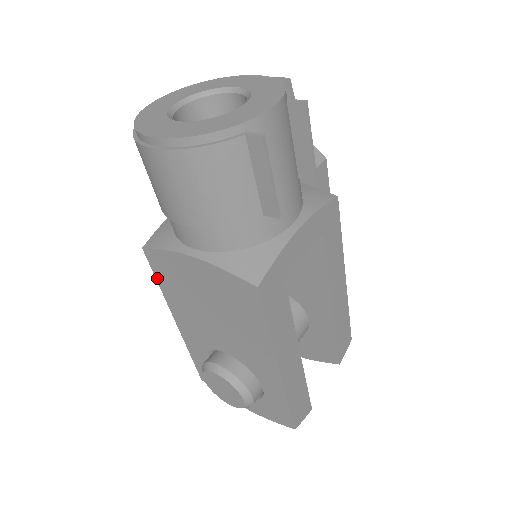
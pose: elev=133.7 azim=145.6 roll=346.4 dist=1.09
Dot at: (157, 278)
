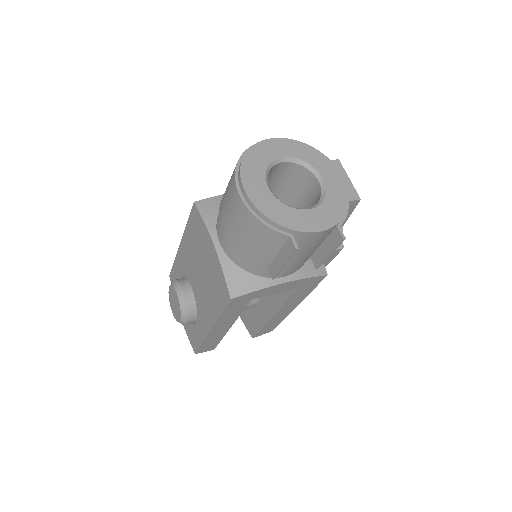
Dot at: (189, 220)
